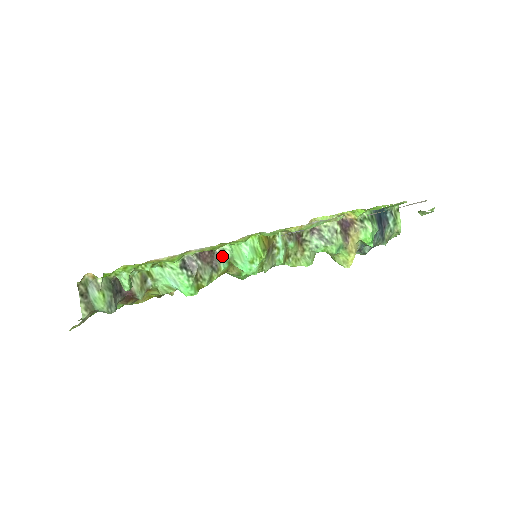
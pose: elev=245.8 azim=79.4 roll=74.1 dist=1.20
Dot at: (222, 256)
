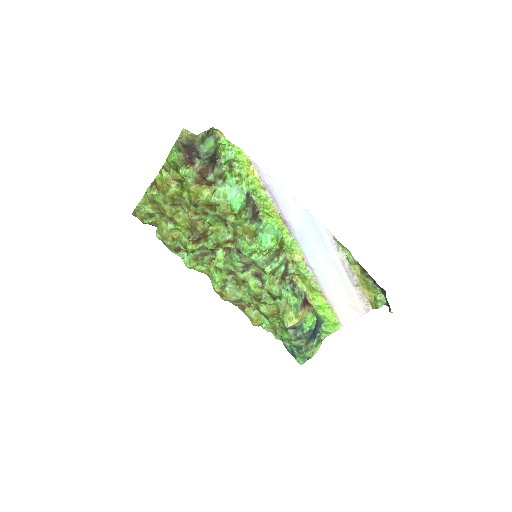
Dot at: (259, 222)
